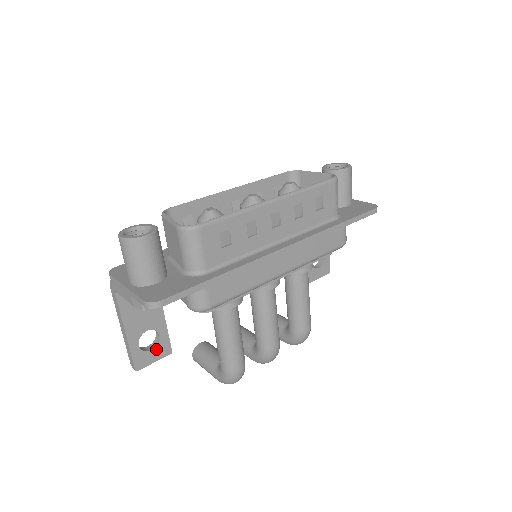
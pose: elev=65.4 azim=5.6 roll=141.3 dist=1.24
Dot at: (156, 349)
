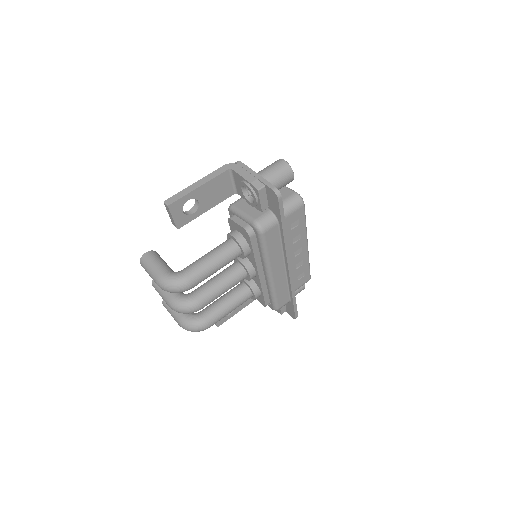
Dot at: (183, 215)
